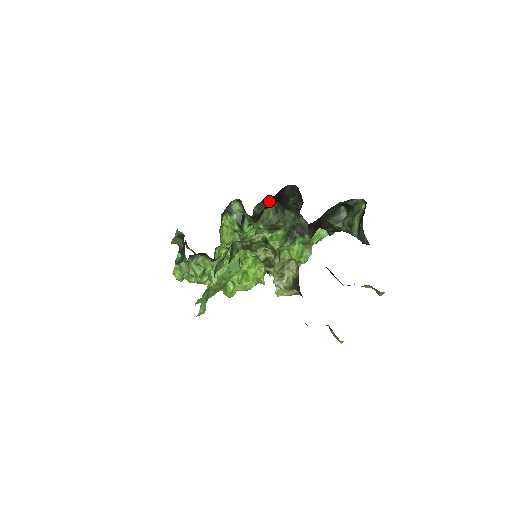
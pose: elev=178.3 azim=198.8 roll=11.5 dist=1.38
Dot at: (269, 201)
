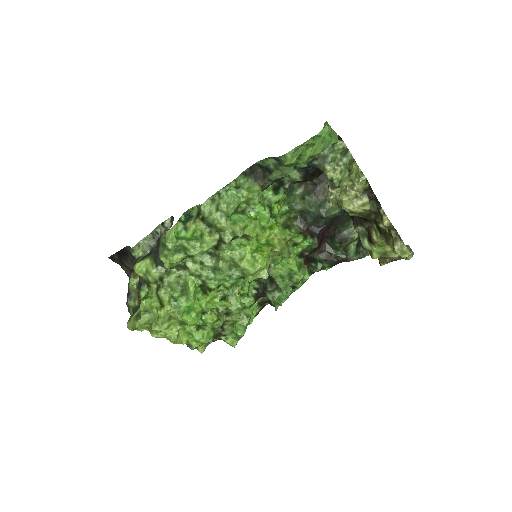
Dot at: occluded
